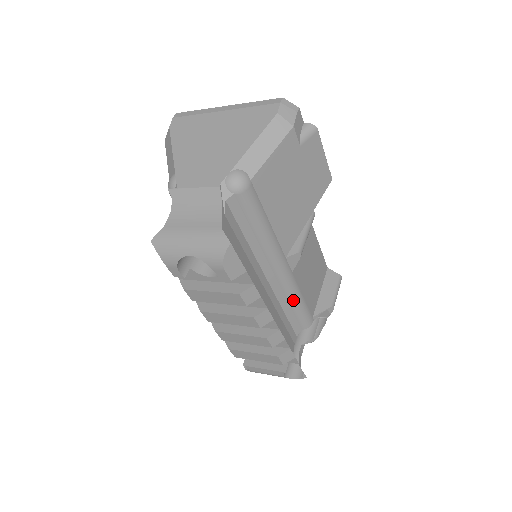
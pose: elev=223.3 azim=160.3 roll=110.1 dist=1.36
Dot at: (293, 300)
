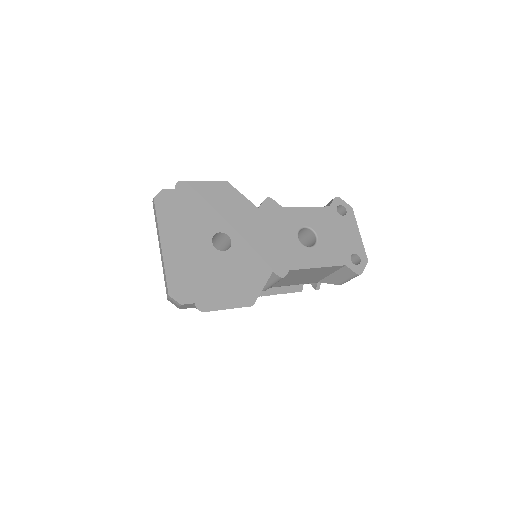
Dot at: occluded
